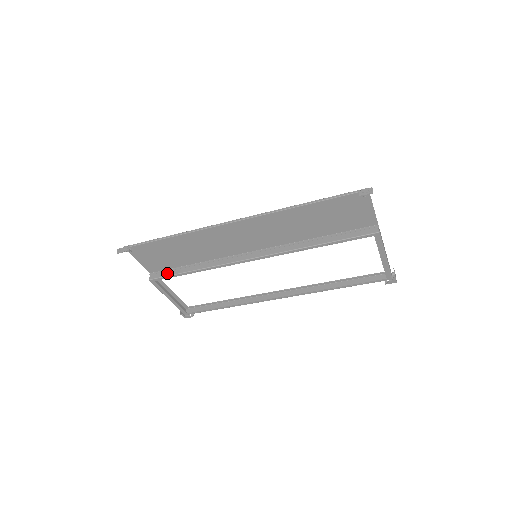
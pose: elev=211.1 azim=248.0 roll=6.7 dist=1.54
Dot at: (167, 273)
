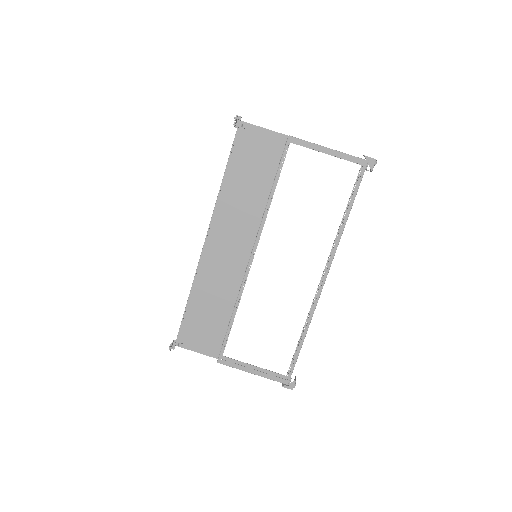
Dot at: (223, 342)
